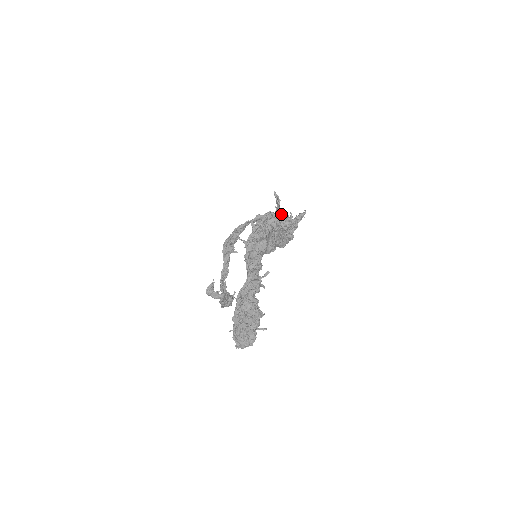
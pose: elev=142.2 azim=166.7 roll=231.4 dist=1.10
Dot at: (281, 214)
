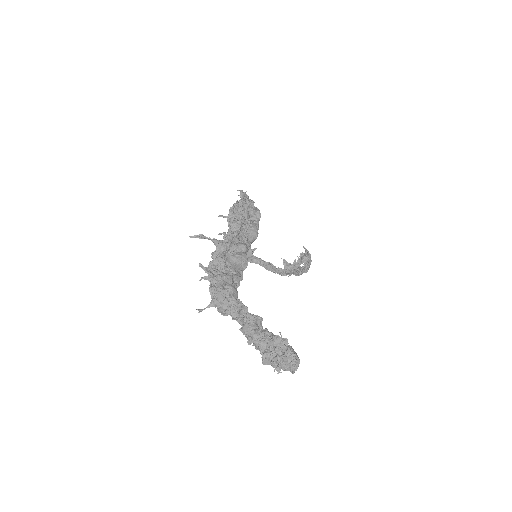
Dot at: (230, 213)
